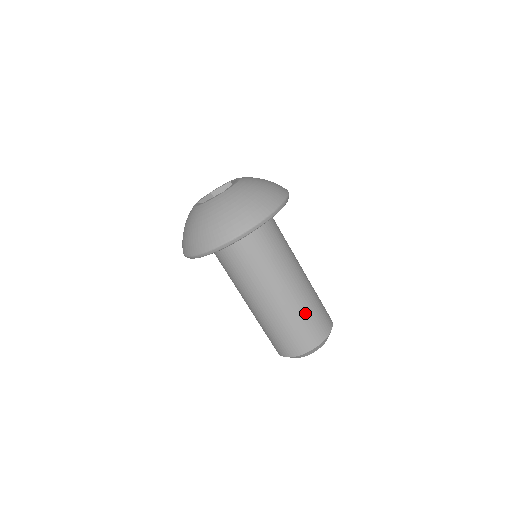
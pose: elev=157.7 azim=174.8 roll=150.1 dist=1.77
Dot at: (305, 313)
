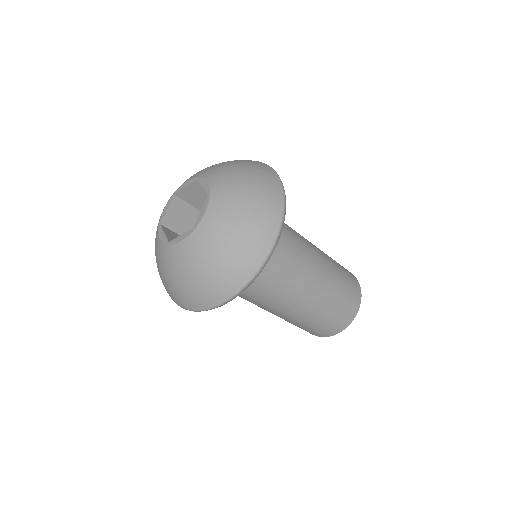
Dot at: (328, 308)
